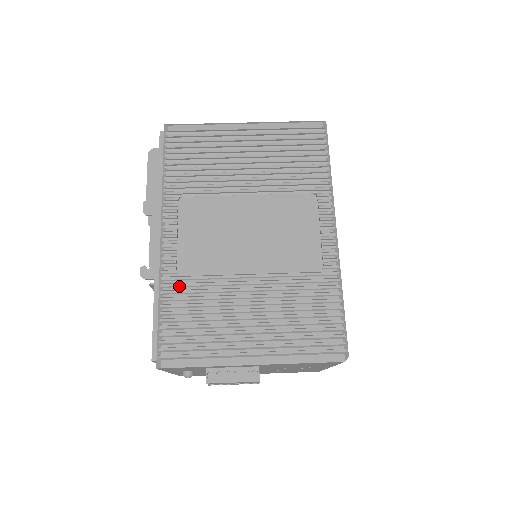
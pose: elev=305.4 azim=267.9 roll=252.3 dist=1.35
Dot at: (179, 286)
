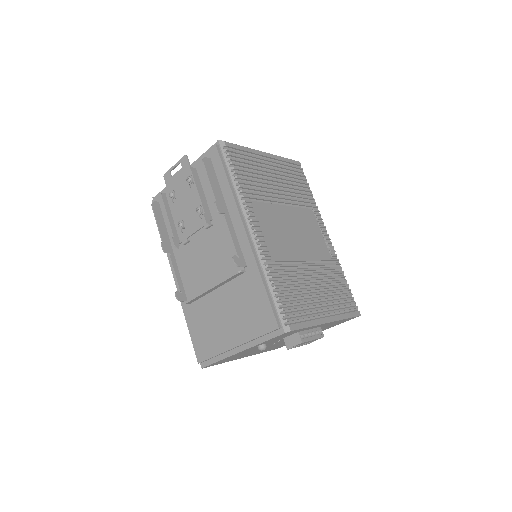
Dot at: (275, 269)
